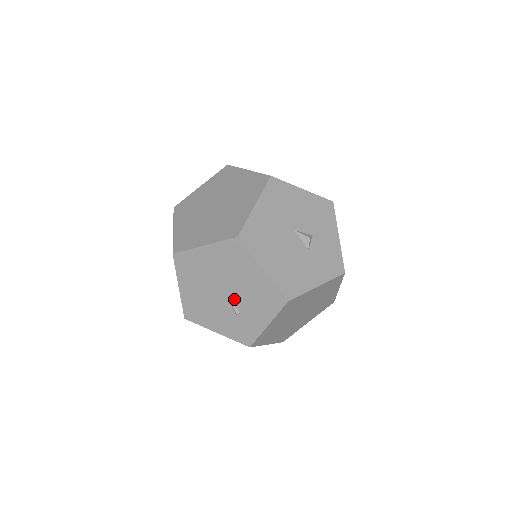
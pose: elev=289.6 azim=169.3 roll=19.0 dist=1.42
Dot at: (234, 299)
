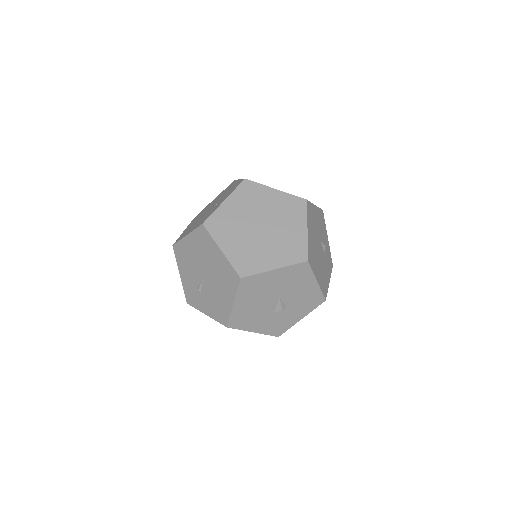
Dot at: (205, 284)
